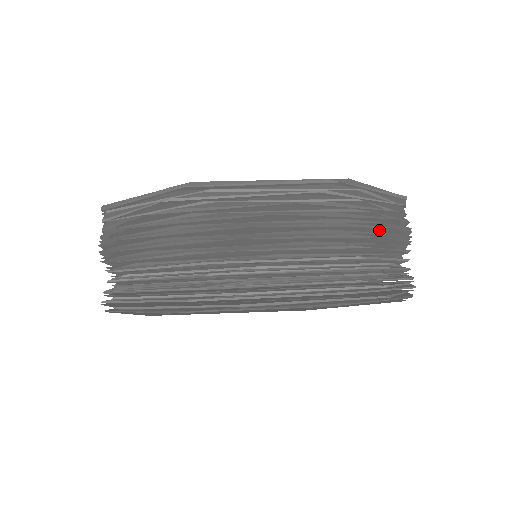
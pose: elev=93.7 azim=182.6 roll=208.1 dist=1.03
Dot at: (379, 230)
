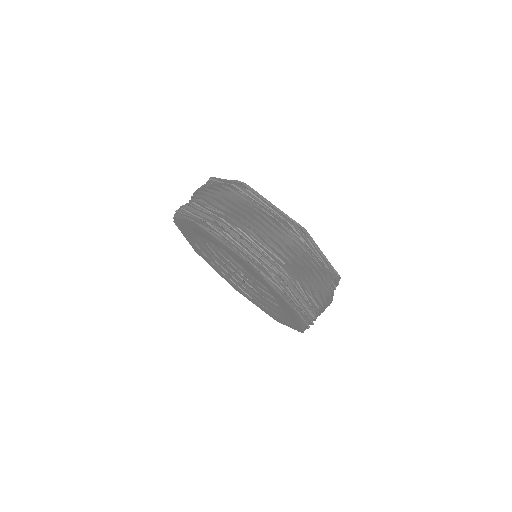
Dot at: (246, 212)
